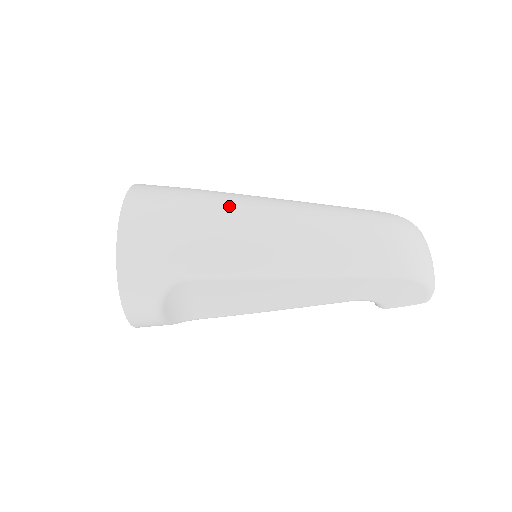
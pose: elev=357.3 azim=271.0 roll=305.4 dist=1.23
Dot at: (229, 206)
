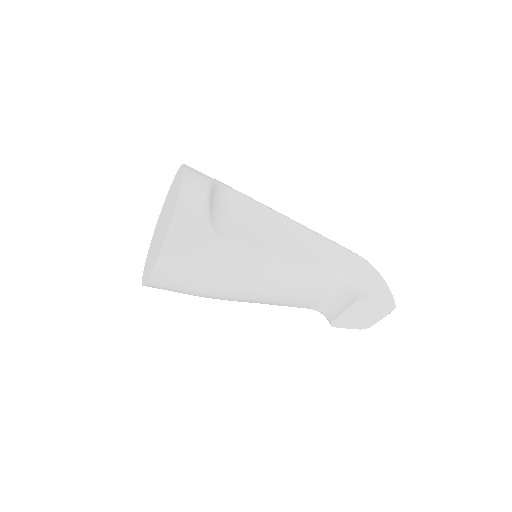
Dot at: occluded
